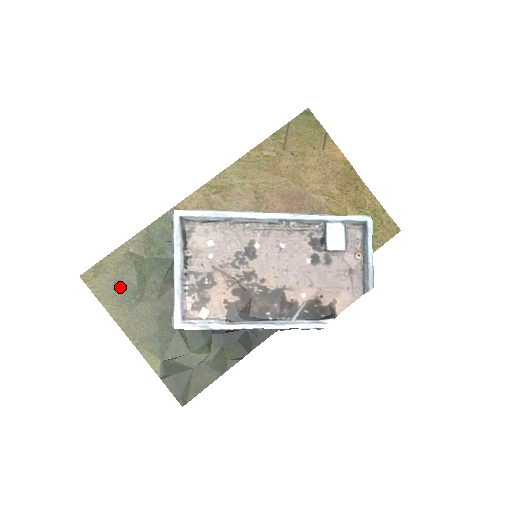
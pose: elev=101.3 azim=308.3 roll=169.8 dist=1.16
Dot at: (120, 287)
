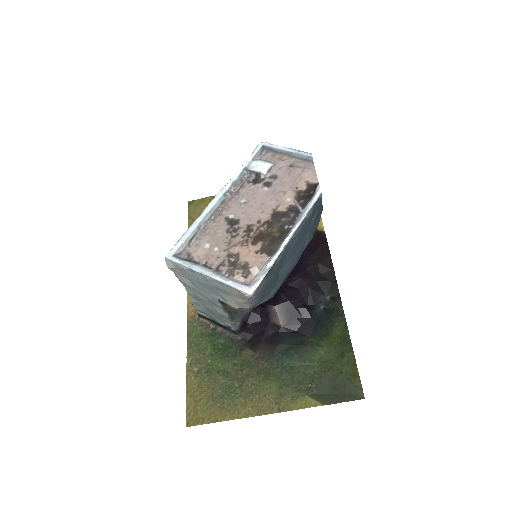
Dot at: (219, 396)
